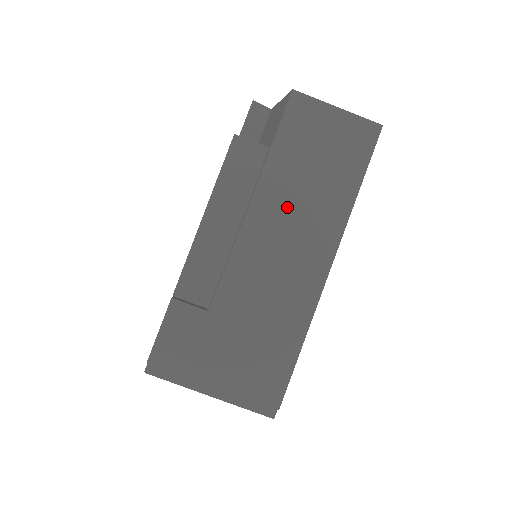
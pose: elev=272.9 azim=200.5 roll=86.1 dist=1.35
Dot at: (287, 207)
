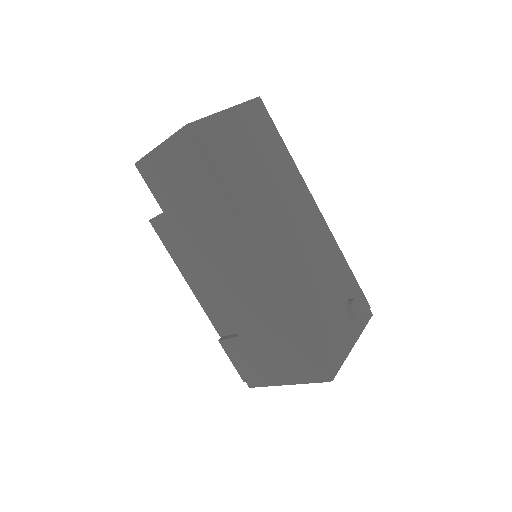
Dot at: (205, 242)
